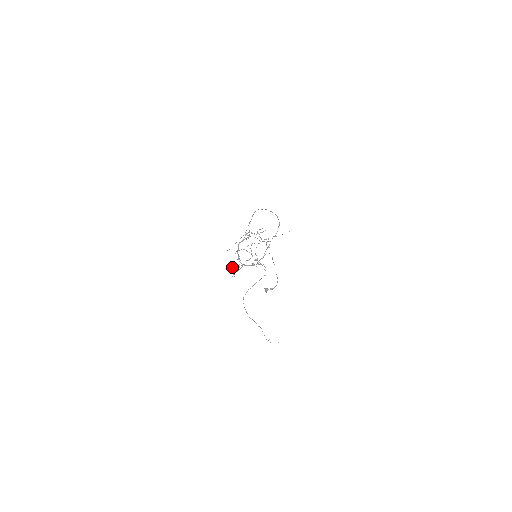
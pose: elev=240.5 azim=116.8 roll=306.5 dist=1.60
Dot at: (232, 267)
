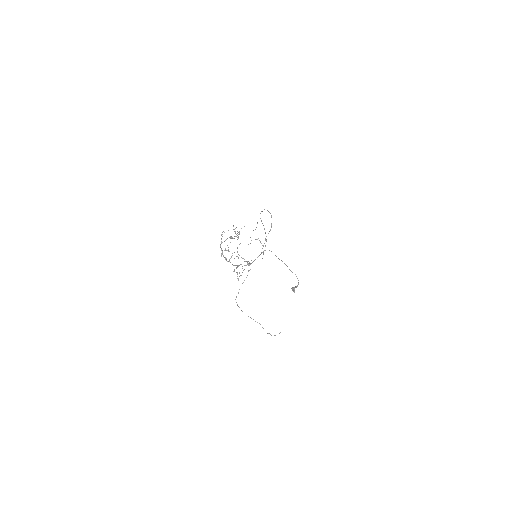
Dot at: occluded
